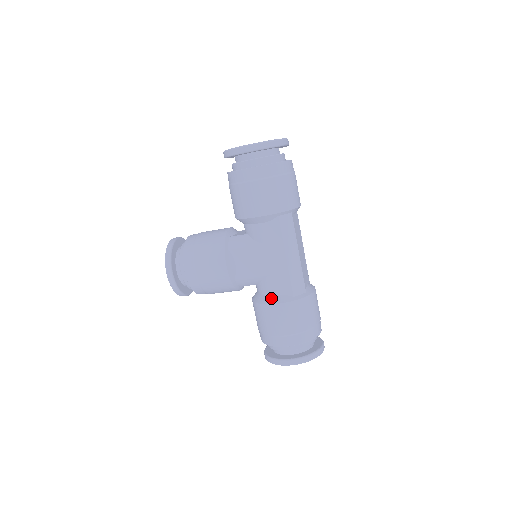
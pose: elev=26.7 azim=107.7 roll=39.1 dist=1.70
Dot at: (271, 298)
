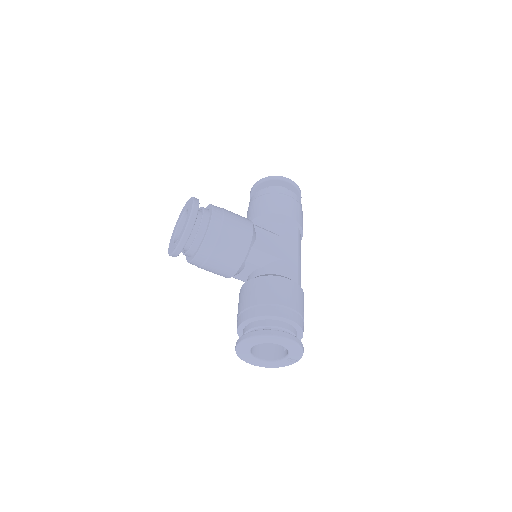
Dot at: (281, 275)
